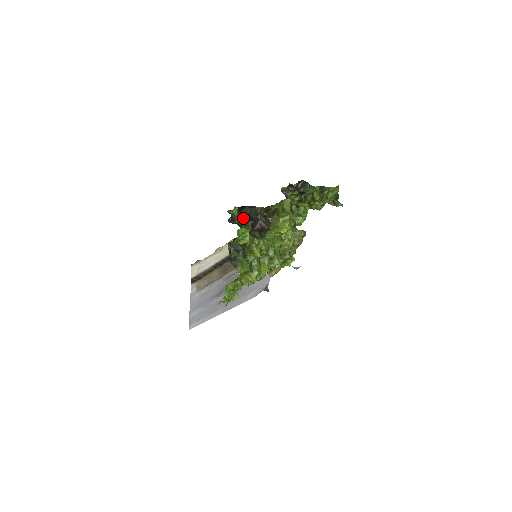
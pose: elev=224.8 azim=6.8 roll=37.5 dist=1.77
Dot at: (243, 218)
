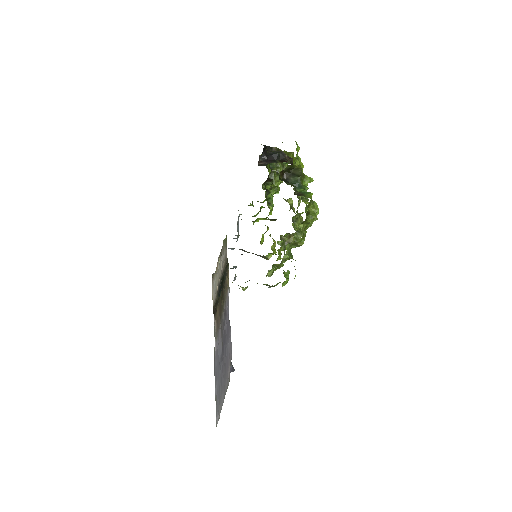
Dot at: (269, 160)
